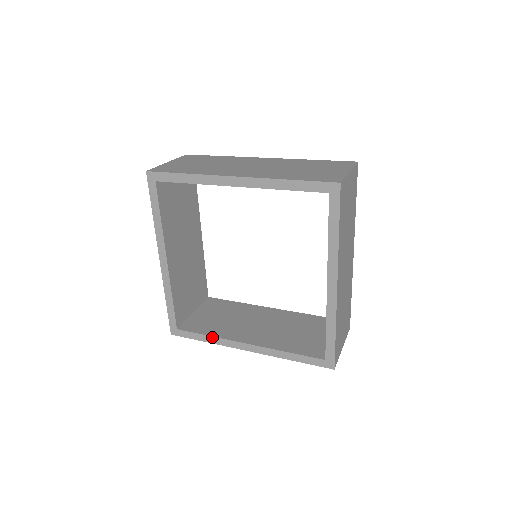
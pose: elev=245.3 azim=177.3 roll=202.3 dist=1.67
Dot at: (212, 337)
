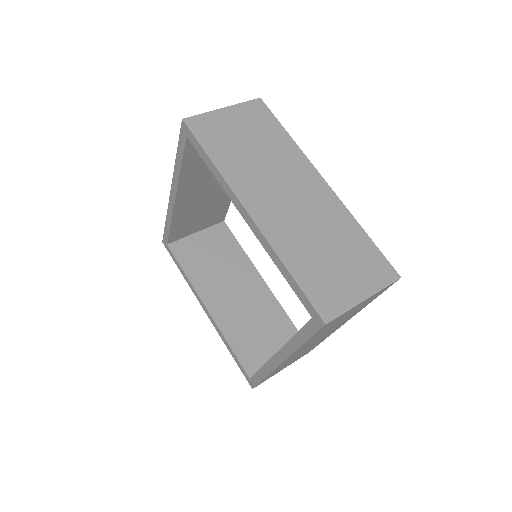
Dot at: (187, 277)
